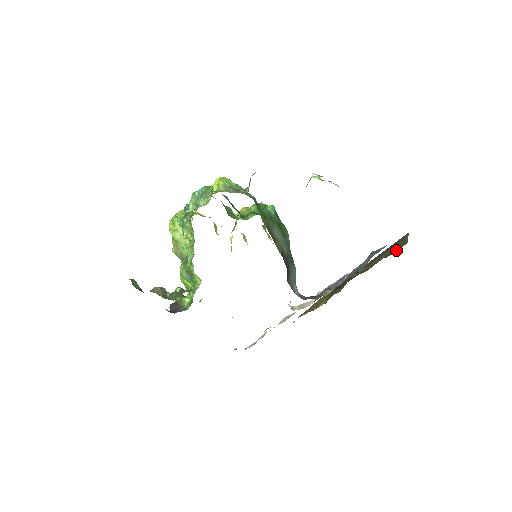
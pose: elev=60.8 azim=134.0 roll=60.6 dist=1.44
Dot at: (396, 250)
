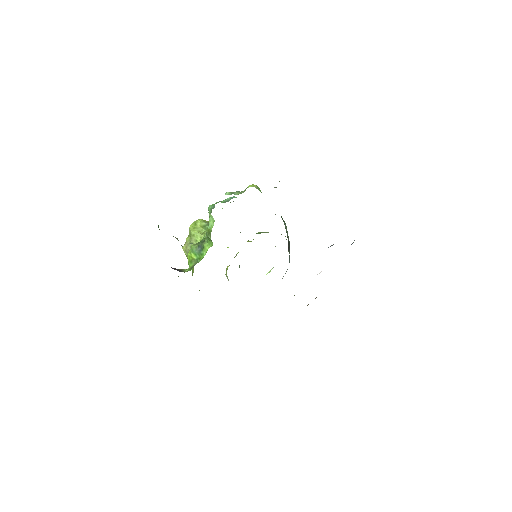
Dot at: occluded
